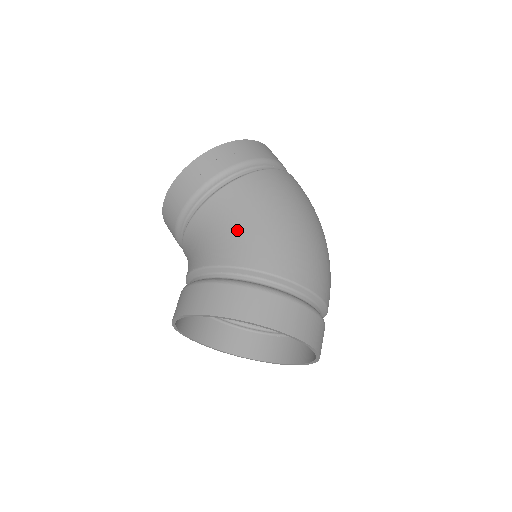
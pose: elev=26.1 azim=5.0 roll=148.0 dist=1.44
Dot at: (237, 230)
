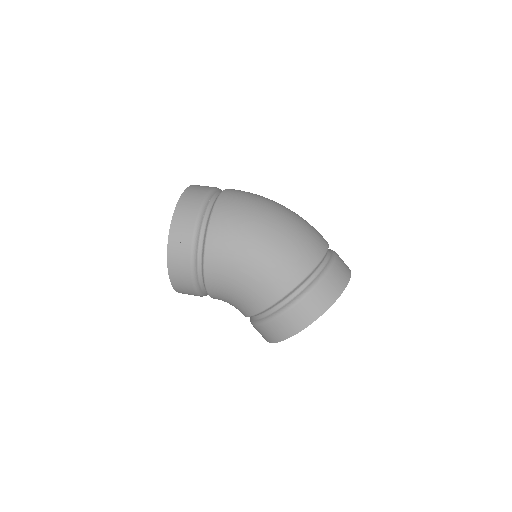
Dot at: (242, 290)
